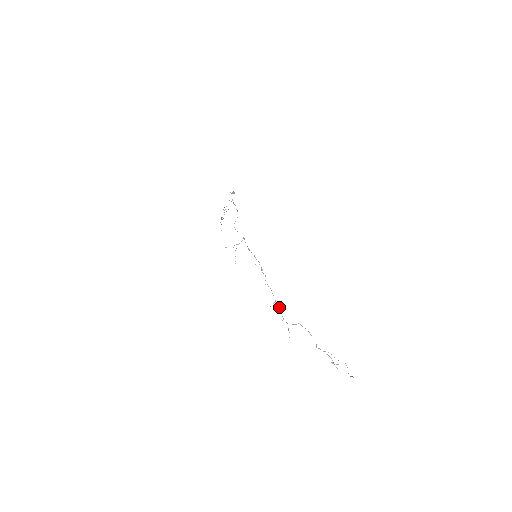
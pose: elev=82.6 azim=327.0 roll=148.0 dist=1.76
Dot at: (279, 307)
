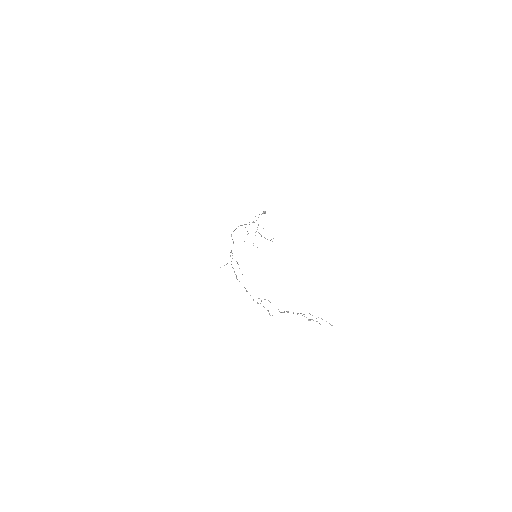
Dot at: occluded
